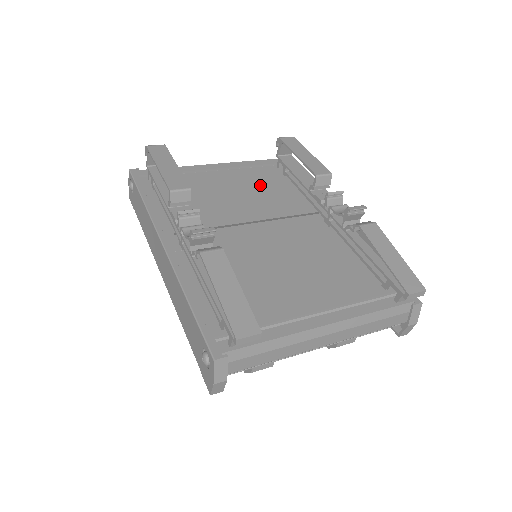
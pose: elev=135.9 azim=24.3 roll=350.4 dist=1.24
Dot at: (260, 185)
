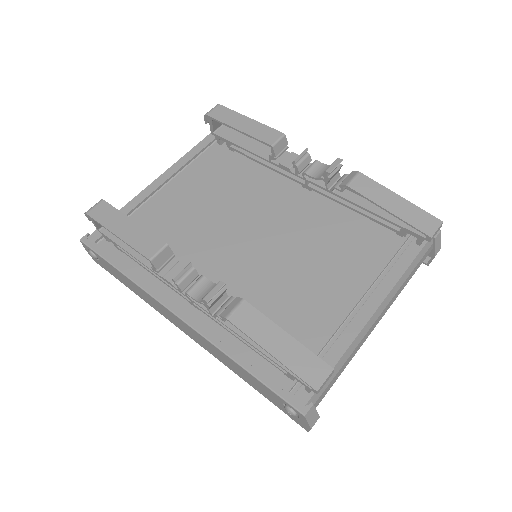
Dot at: (217, 179)
